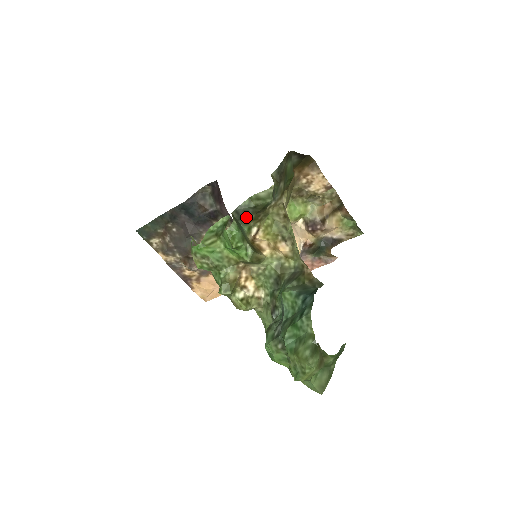
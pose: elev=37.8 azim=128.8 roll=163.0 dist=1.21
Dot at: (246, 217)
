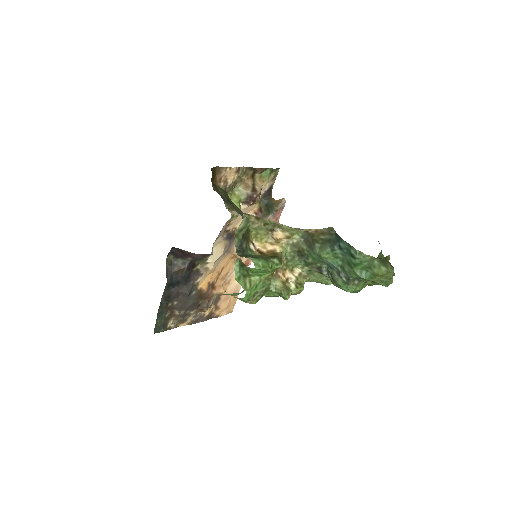
Dot at: (243, 247)
